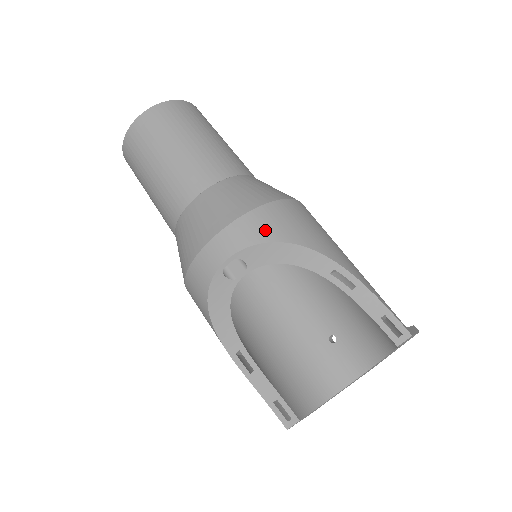
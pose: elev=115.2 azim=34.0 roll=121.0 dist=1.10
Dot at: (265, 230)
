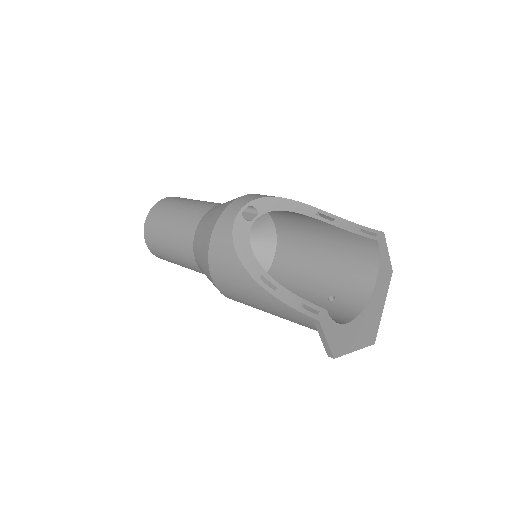
Dot at: (265, 195)
